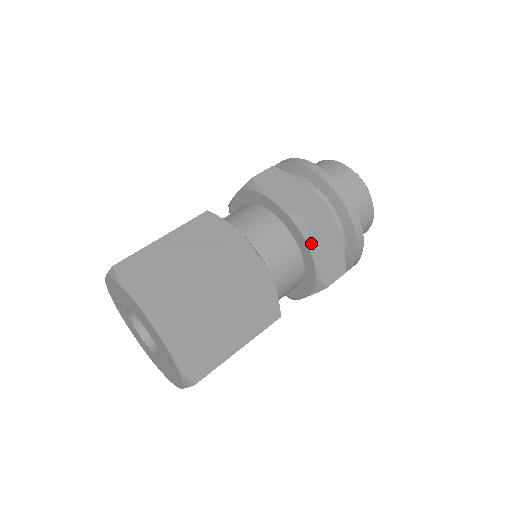
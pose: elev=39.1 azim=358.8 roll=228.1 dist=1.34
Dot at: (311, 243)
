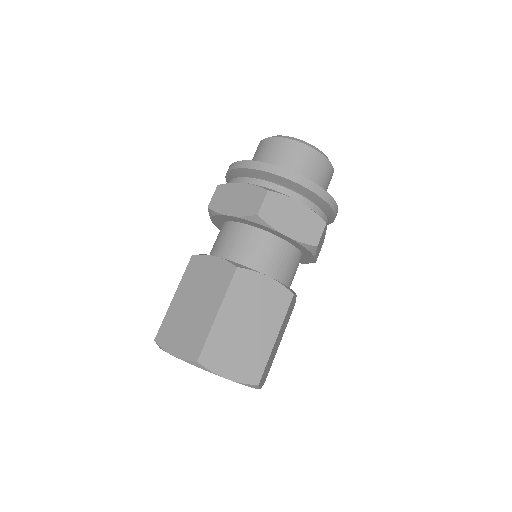
Dot at: (275, 227)
